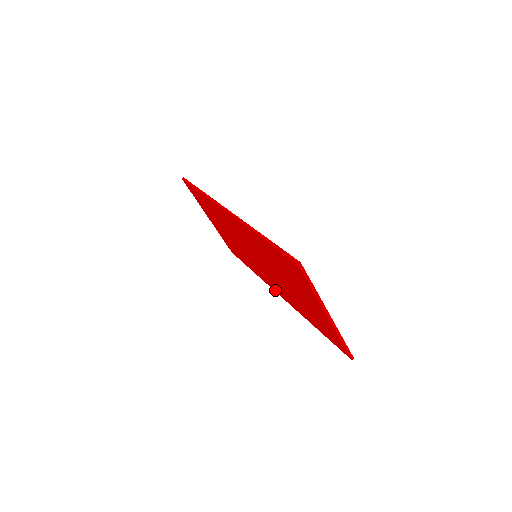
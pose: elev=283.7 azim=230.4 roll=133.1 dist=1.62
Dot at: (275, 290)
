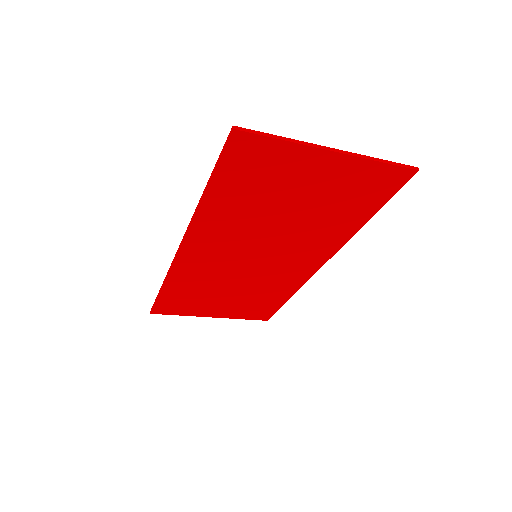
Dot at: (315, 268)
